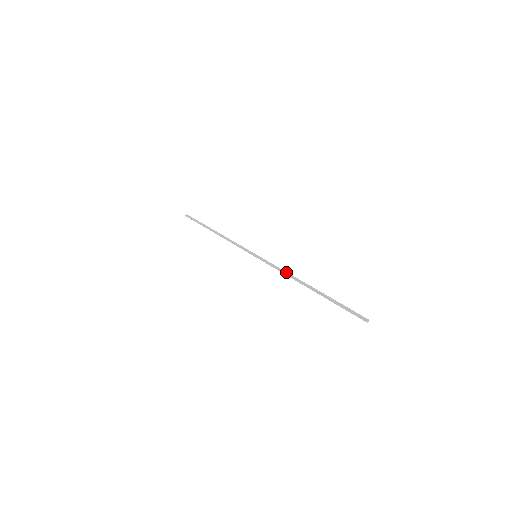
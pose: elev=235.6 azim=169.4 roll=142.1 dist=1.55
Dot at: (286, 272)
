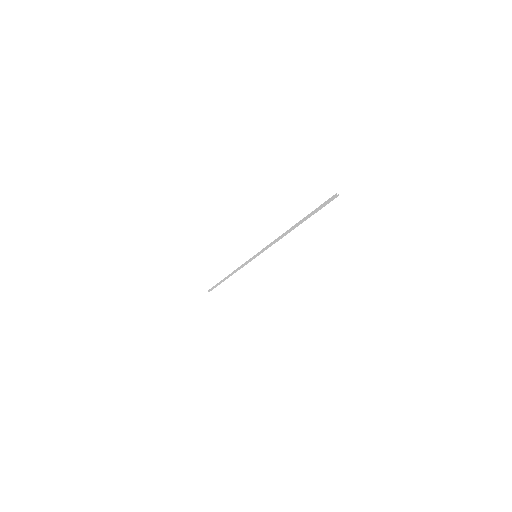
Dot at: (278, 239)
